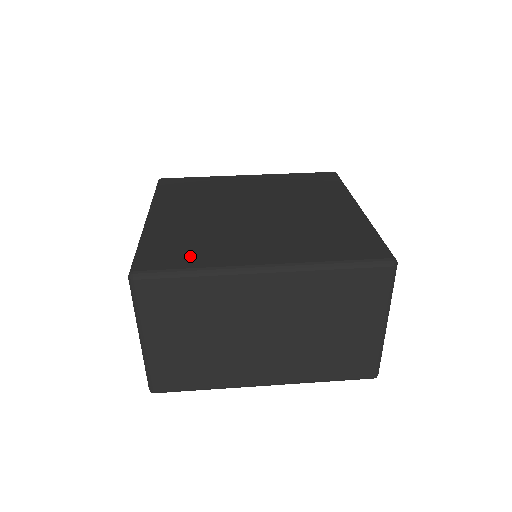
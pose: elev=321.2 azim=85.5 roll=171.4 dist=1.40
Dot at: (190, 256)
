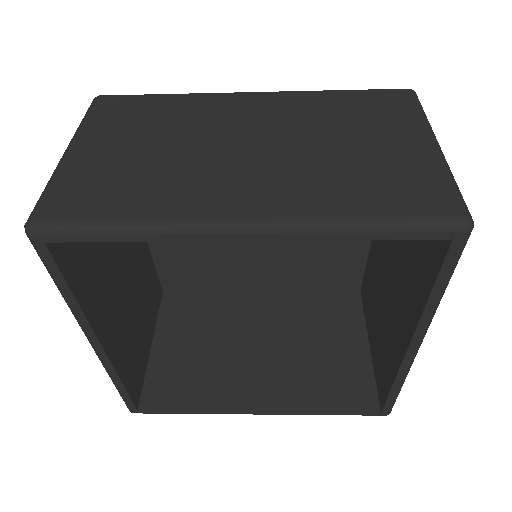
Dot at: occluded
